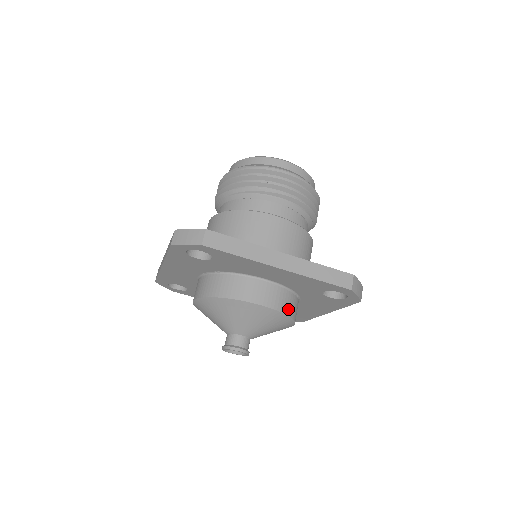
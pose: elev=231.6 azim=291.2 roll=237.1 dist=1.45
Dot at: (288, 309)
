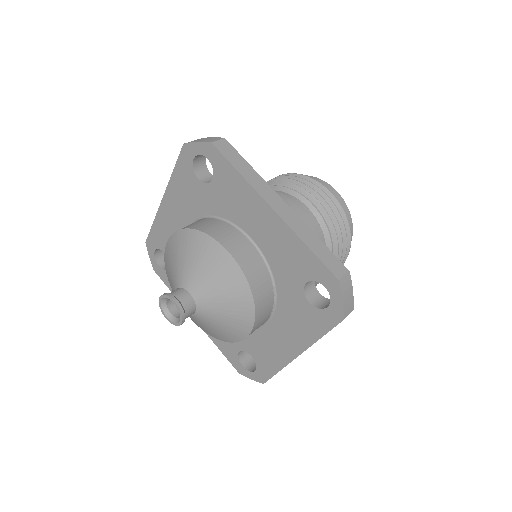
Dot at: (256, 287)
